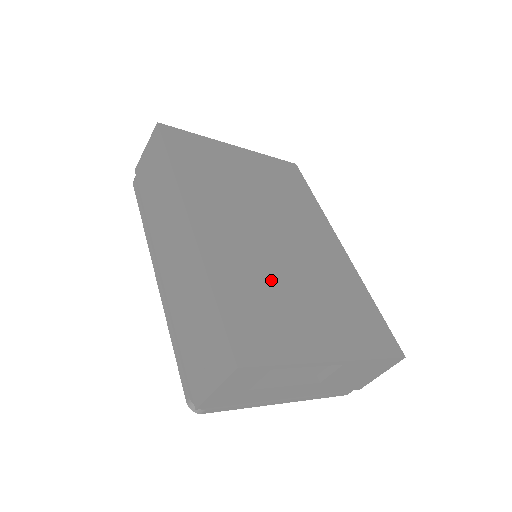
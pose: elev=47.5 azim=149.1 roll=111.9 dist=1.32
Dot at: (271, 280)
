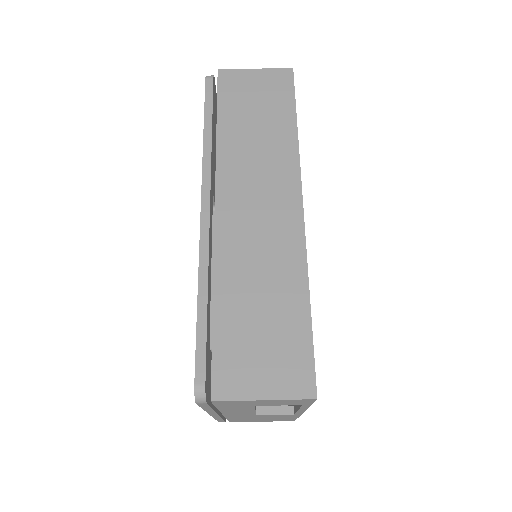
Dot at: occluded
